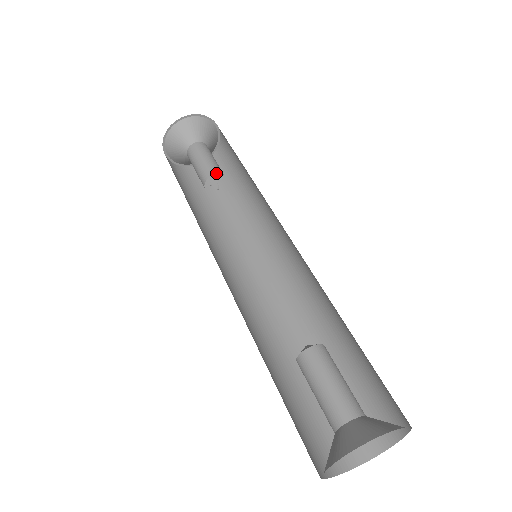
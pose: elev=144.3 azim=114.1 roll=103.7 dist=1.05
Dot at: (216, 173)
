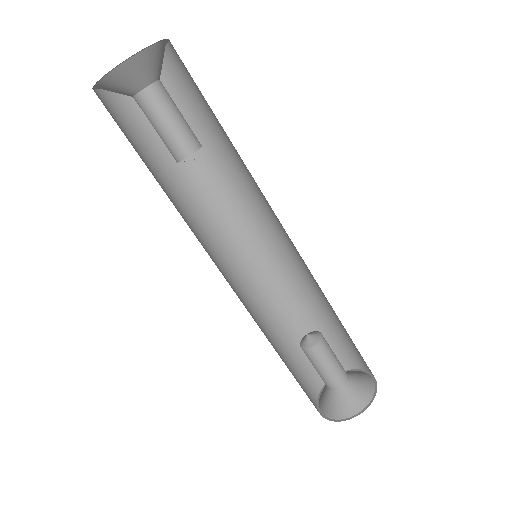
Dot at: (190, 153)
